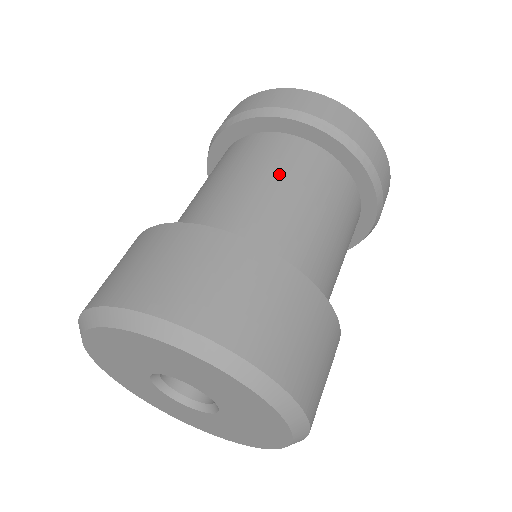
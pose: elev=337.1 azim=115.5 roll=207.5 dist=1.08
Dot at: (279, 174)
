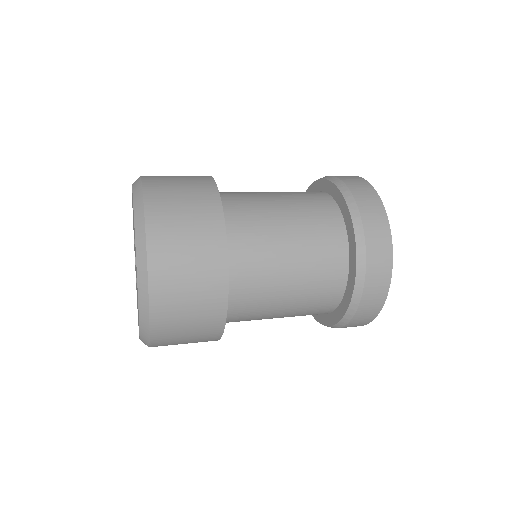
Dot at: (291, 198)
